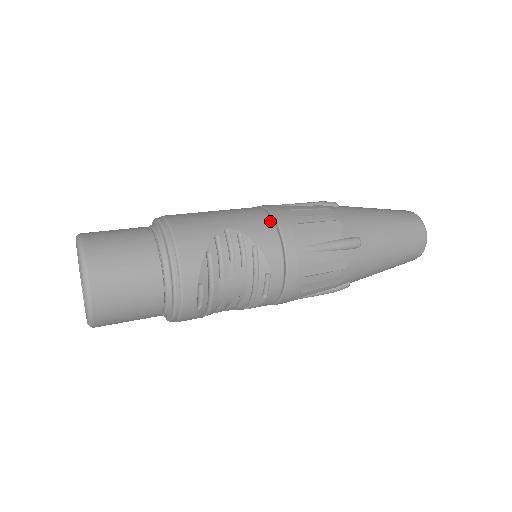
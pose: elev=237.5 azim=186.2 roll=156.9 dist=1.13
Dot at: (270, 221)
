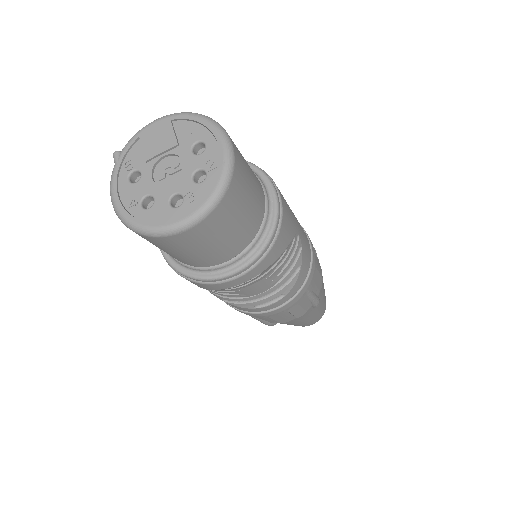
Dot at: (310, 250)
